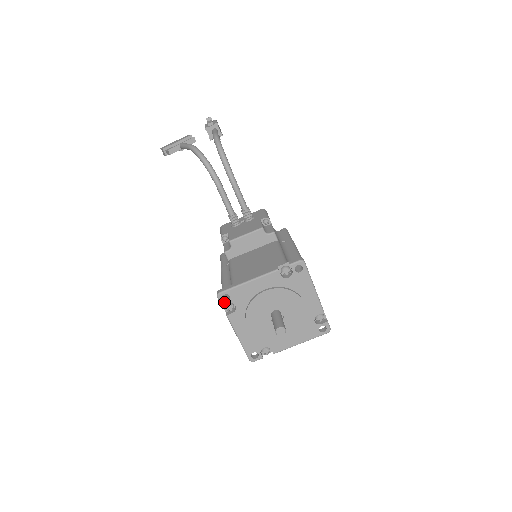
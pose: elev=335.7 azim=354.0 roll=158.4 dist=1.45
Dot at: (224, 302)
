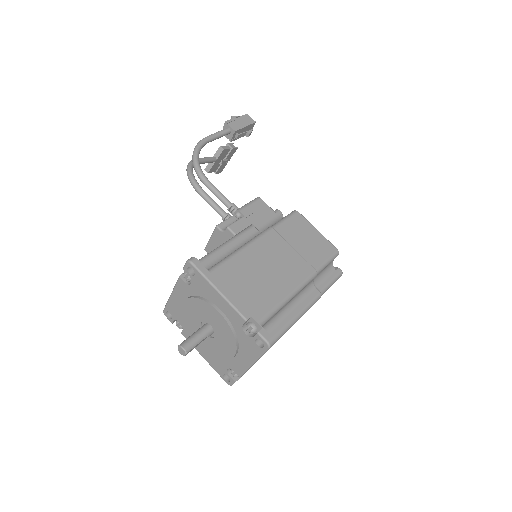
Dot at: (171, 320)
